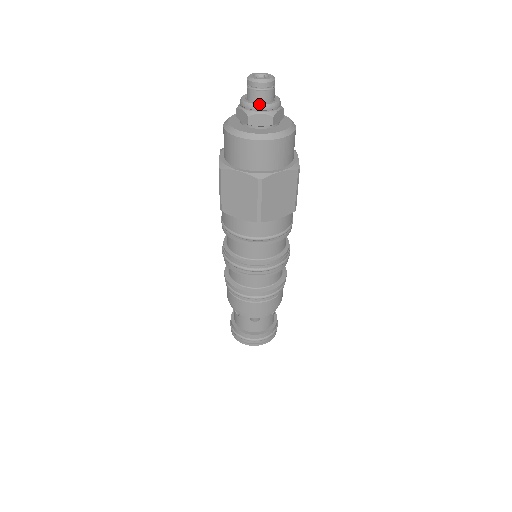
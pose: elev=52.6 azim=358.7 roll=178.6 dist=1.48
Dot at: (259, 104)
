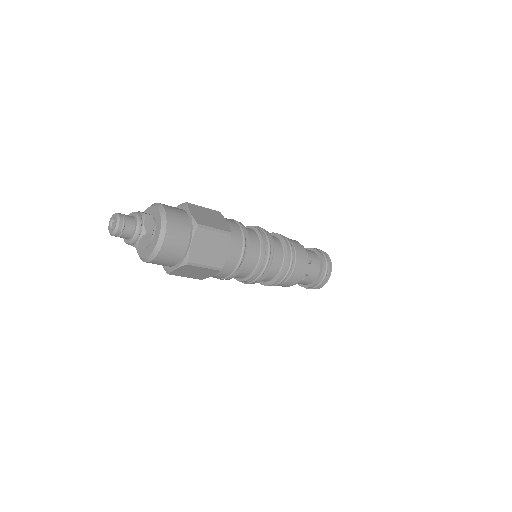
Dot at: (125, 242)
